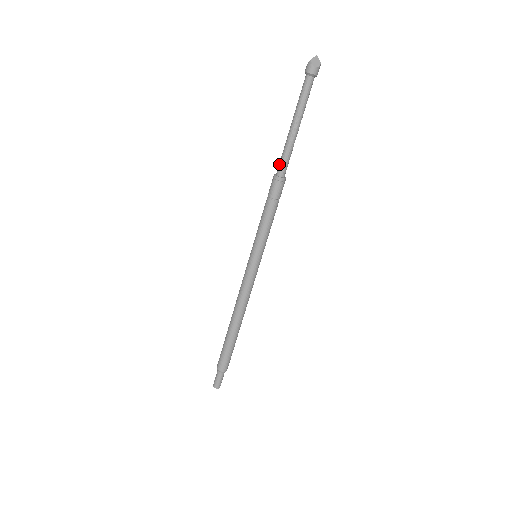
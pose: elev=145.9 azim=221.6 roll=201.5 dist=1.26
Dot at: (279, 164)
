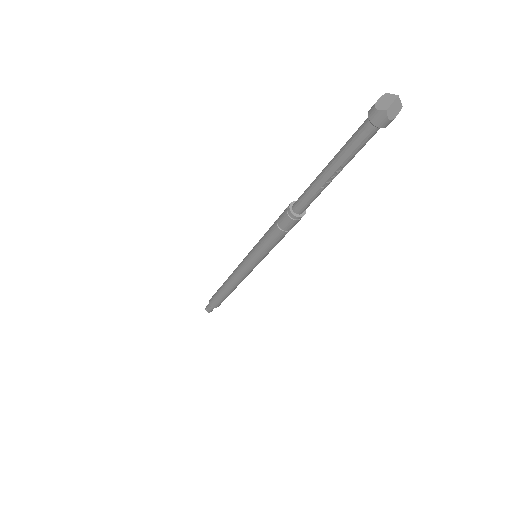
Dot at: (299, 203)
